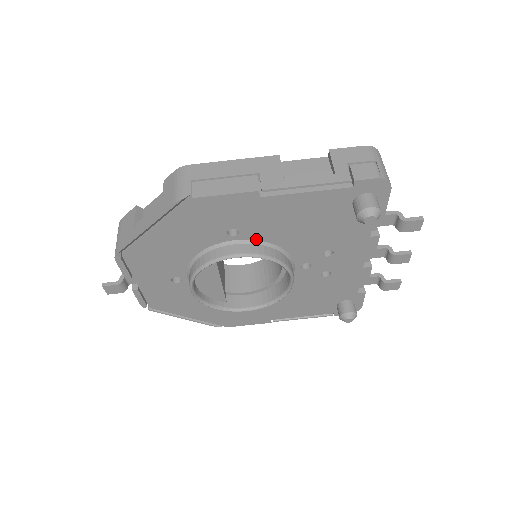
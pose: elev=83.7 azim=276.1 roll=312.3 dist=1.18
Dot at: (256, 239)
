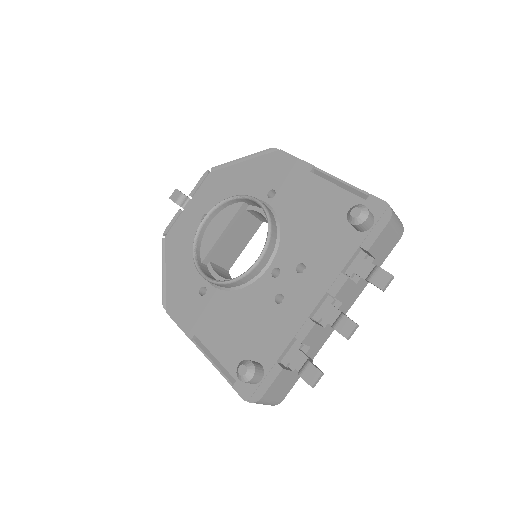
Dot at: (276, 211)
